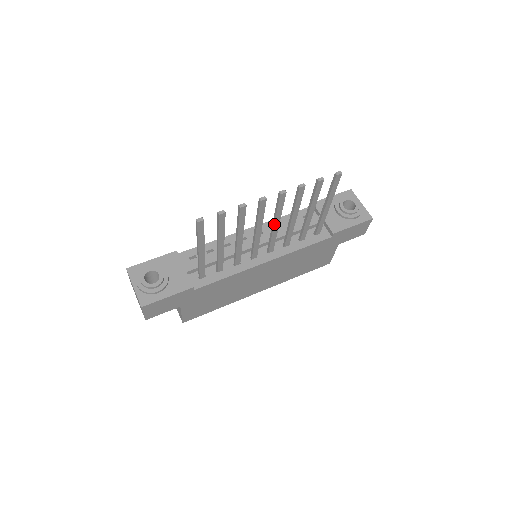
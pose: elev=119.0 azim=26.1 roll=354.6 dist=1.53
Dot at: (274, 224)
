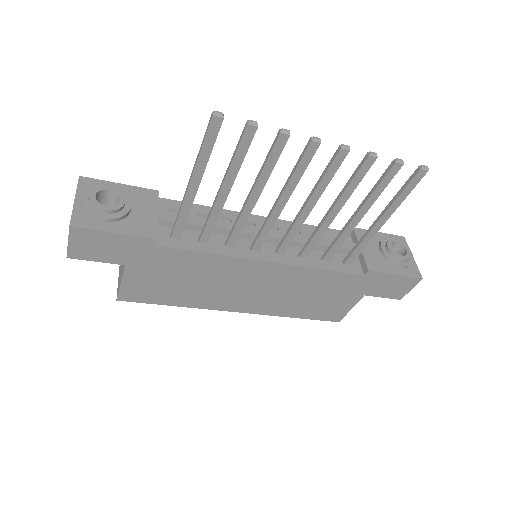
Dot at: (307, 203)
